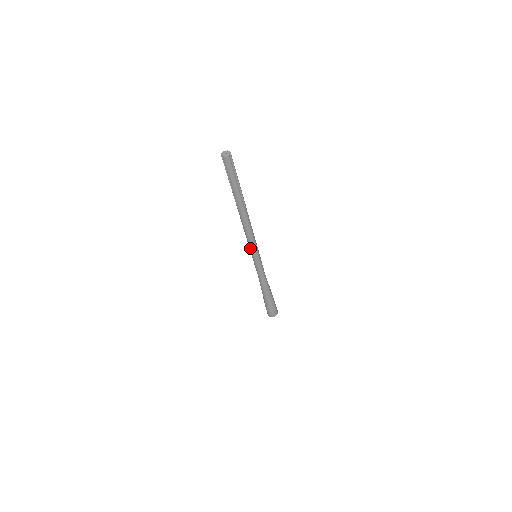
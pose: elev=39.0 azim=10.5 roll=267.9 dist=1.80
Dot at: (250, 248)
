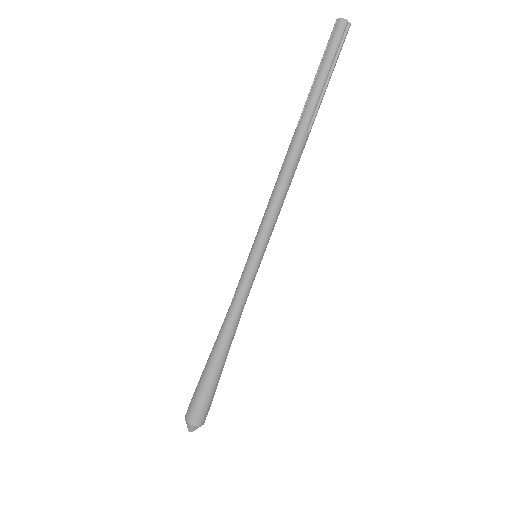
Dot at: (260, 227)
